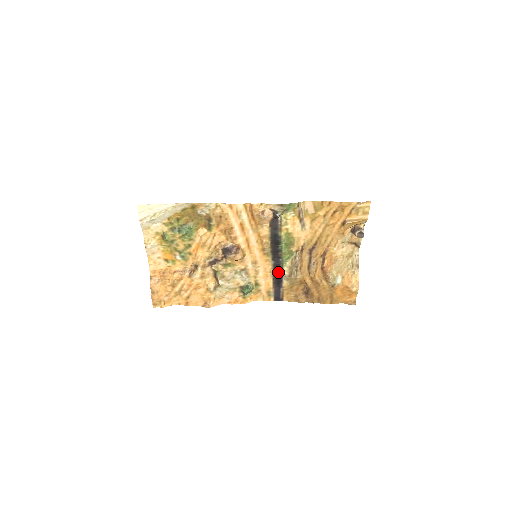
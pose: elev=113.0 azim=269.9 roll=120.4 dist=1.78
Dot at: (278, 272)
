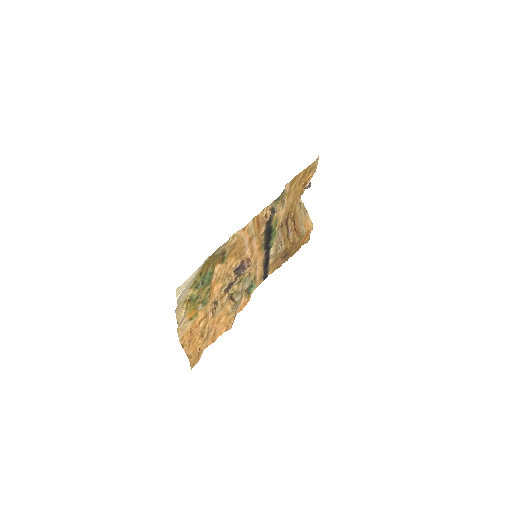
Dot at: (267, 256)
